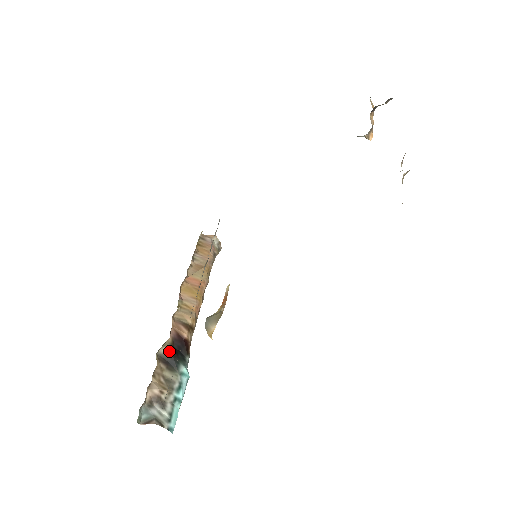
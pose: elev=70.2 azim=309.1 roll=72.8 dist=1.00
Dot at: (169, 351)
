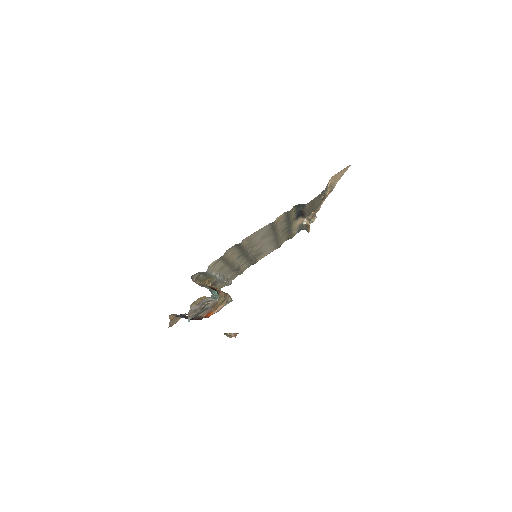
Dot at: occluded
